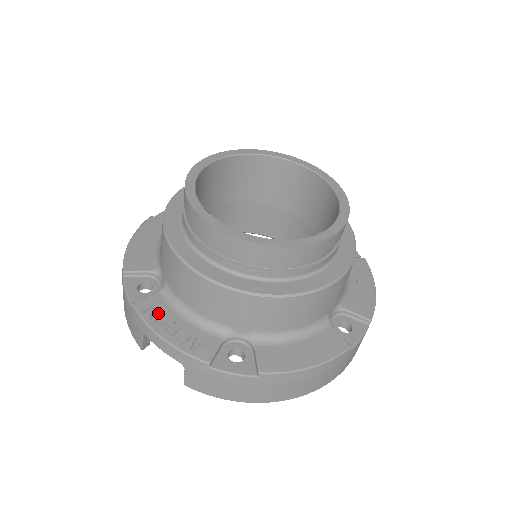
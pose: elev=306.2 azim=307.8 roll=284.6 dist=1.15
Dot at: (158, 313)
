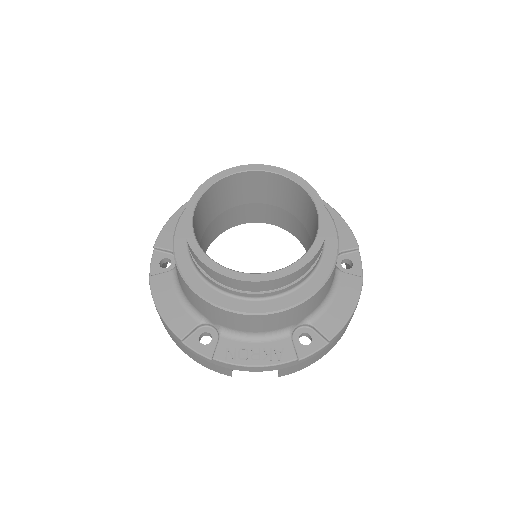
Dot at: (236, 352)
